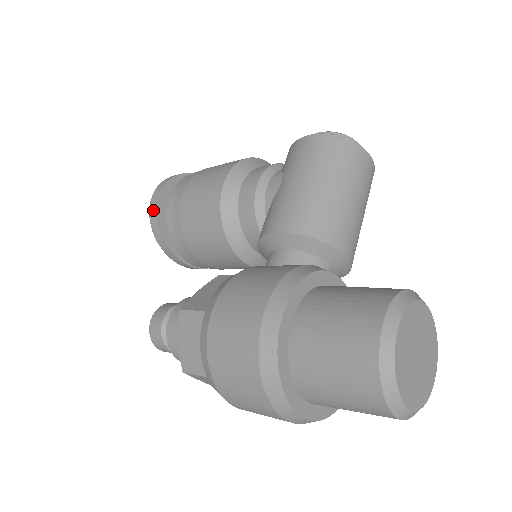
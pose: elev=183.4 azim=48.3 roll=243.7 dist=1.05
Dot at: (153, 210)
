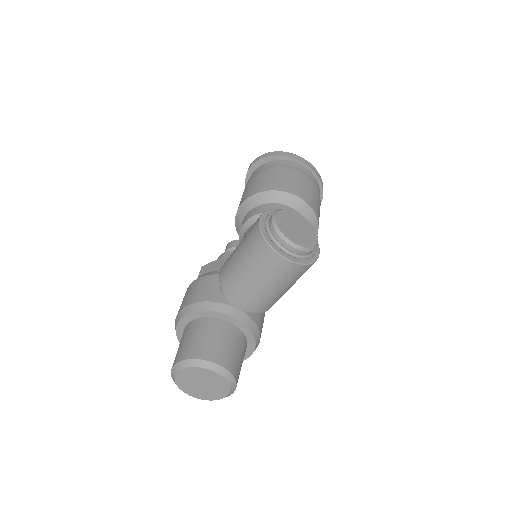
Dot at: (246, 178)
